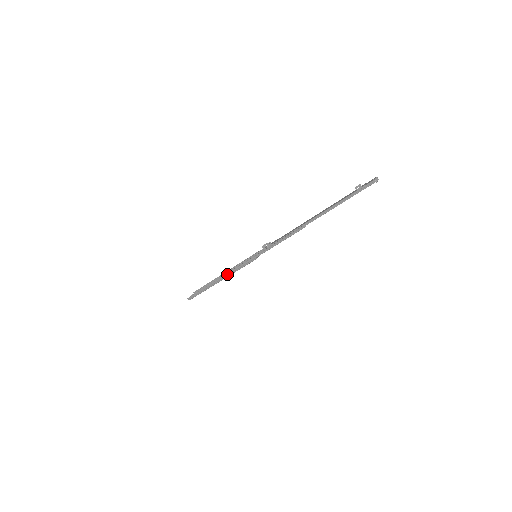
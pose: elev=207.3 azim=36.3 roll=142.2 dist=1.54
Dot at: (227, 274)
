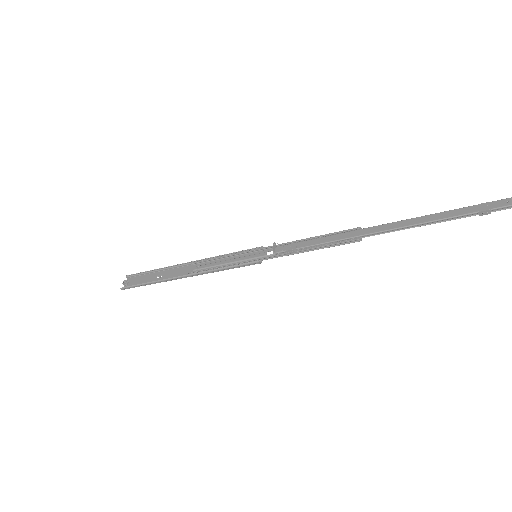
Dot at: (201, 273)
